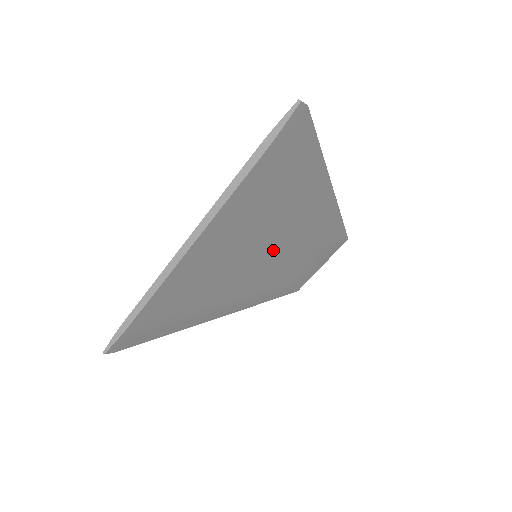
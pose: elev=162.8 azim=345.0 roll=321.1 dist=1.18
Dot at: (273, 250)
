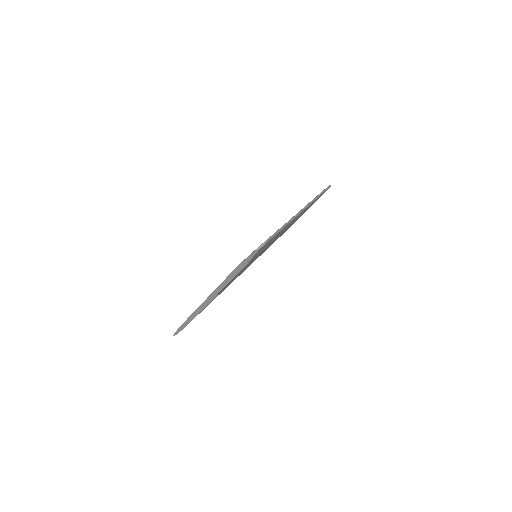
Dot at: occluded
